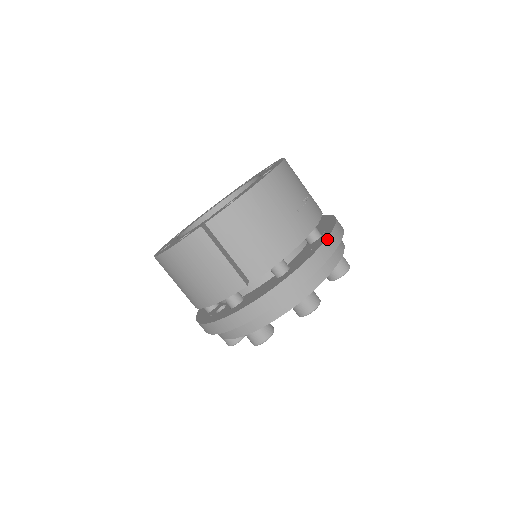
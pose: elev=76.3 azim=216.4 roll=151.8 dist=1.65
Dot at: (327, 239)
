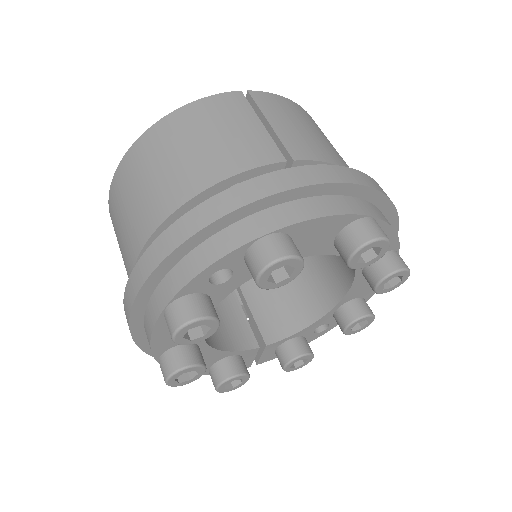
Dot at: occluded
